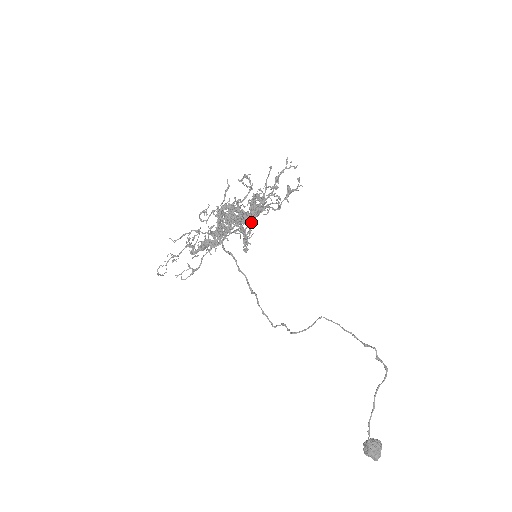
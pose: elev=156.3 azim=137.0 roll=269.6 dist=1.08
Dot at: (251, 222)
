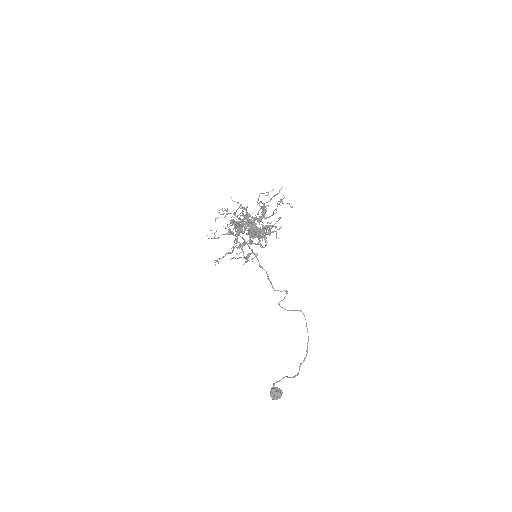
Dot at: (237, 247)
